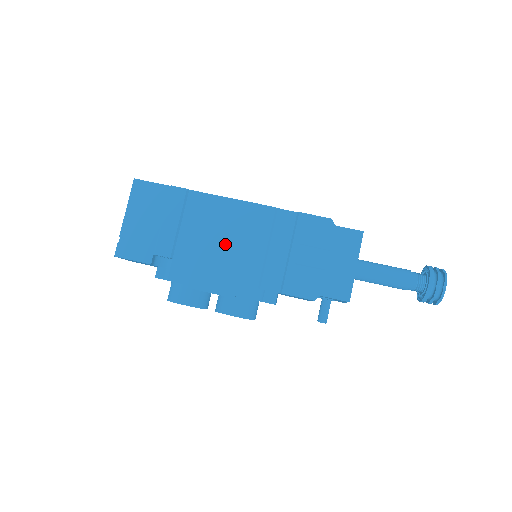
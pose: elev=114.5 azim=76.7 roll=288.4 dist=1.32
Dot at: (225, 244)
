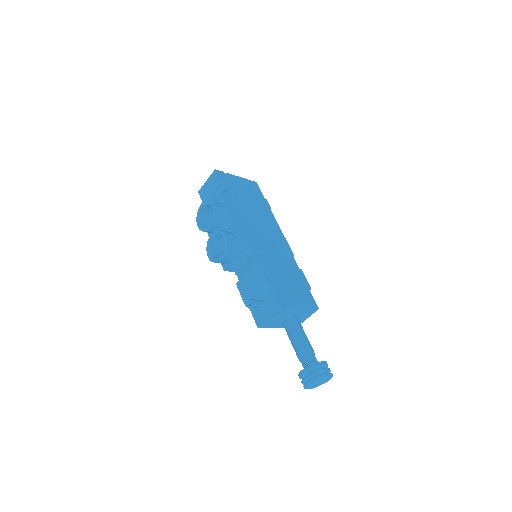
Dot at: (260, 228)
